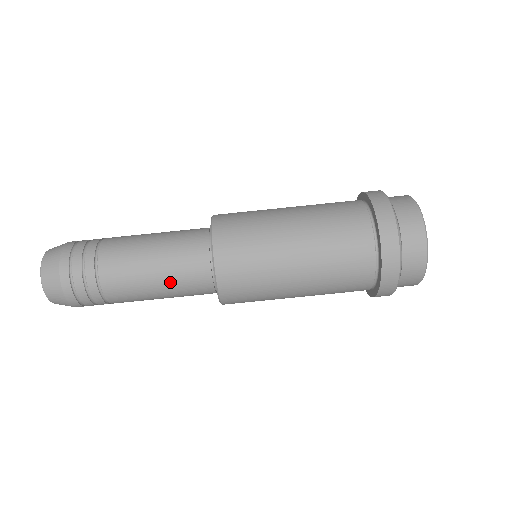
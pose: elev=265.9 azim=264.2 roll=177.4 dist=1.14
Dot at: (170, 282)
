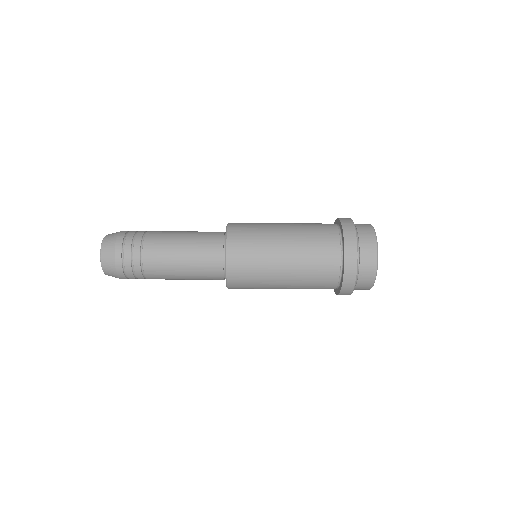
Dot at: (193, 239)
